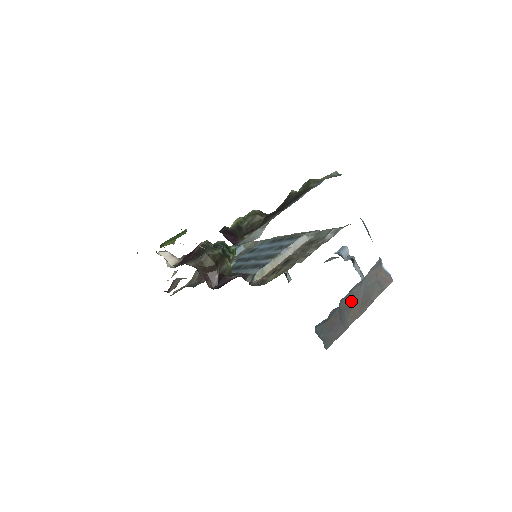
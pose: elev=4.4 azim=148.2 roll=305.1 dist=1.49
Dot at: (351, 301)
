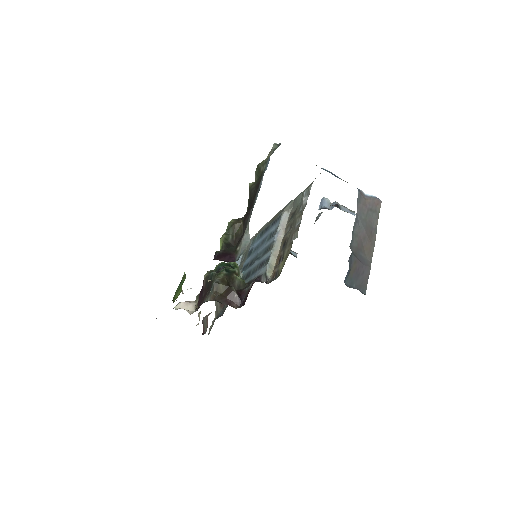
Dot at: (359, 241)
